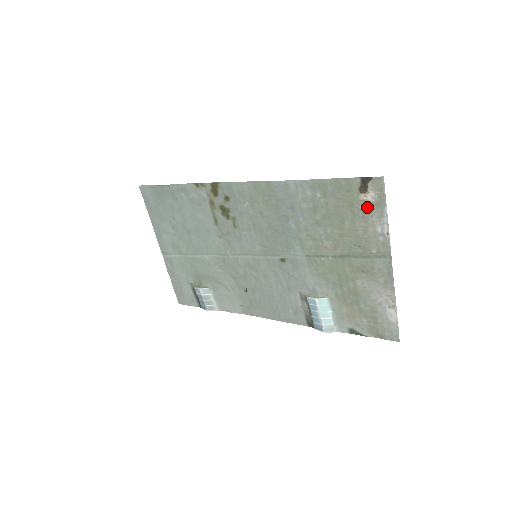
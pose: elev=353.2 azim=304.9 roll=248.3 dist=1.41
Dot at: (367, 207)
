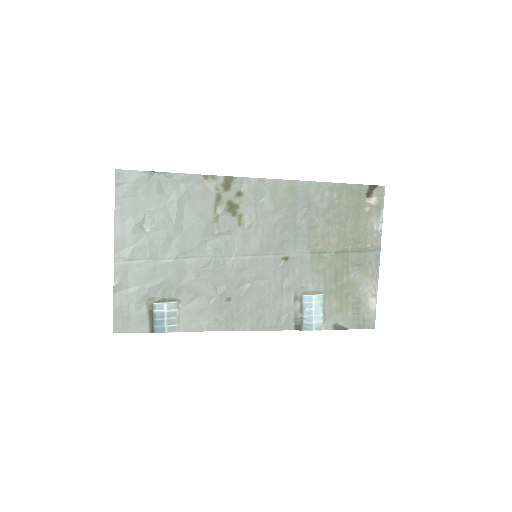
Dot at: (370, 209)
